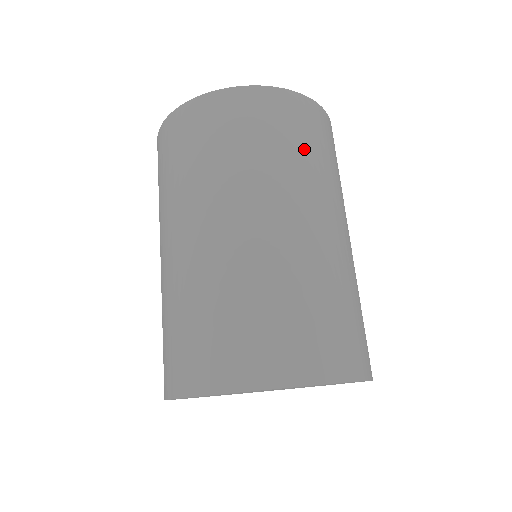
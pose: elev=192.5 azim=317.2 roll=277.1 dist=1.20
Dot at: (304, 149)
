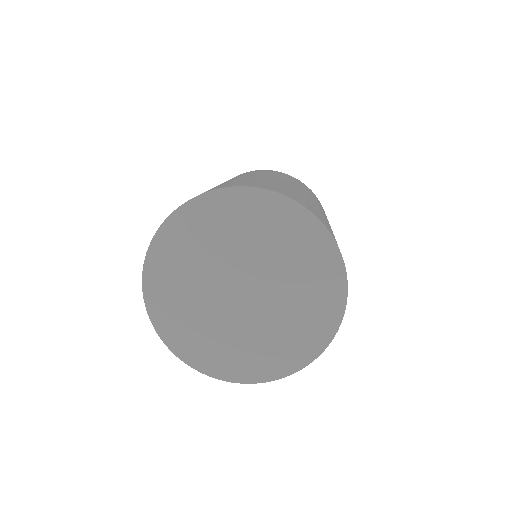
Dot at: occluded
